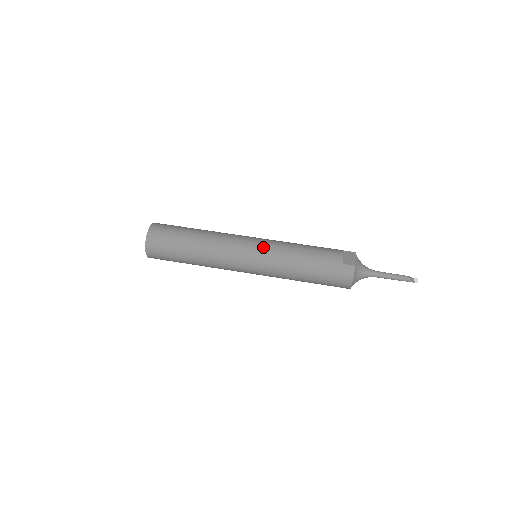
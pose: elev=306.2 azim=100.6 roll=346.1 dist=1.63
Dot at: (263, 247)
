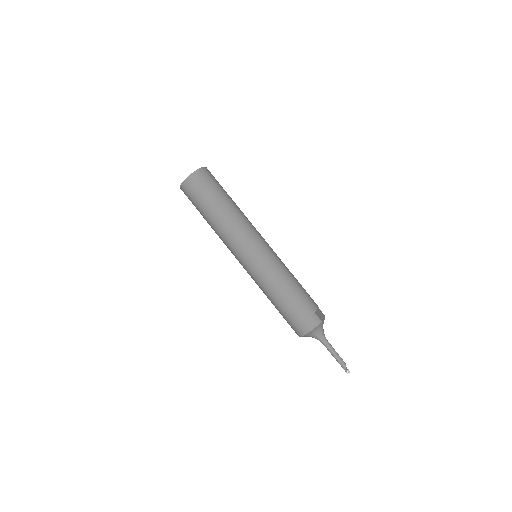
Dot at: (271, 252)
